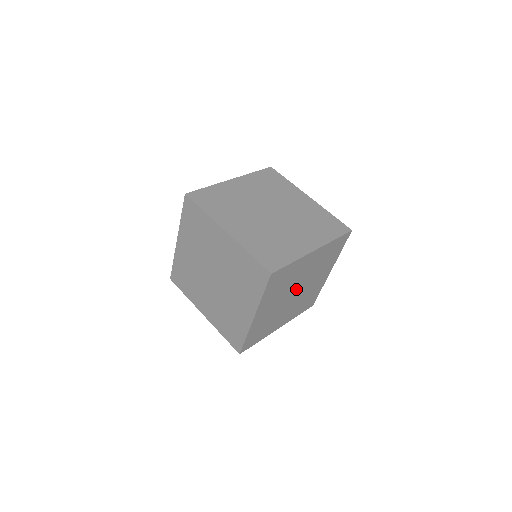
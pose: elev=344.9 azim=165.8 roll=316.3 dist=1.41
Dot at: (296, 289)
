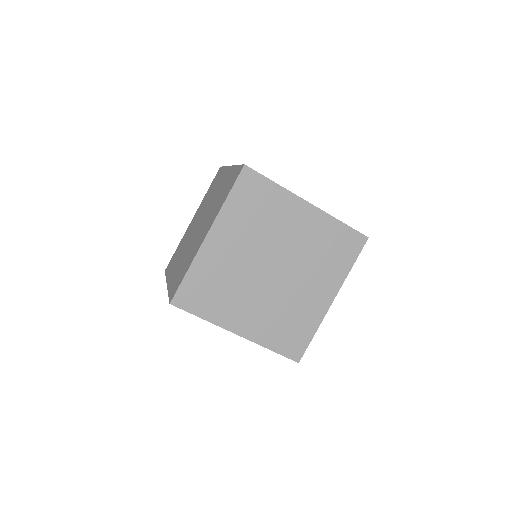
Dot at: occluded
